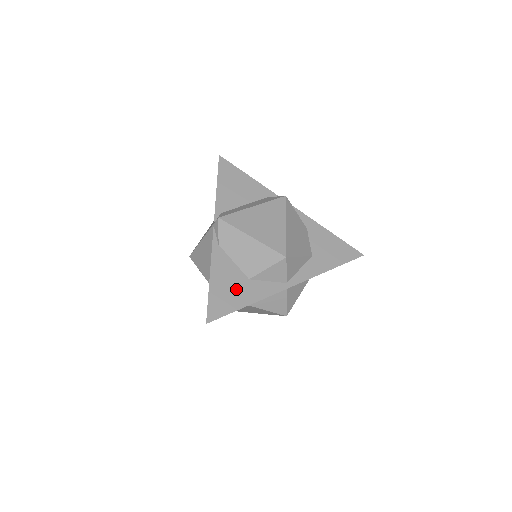
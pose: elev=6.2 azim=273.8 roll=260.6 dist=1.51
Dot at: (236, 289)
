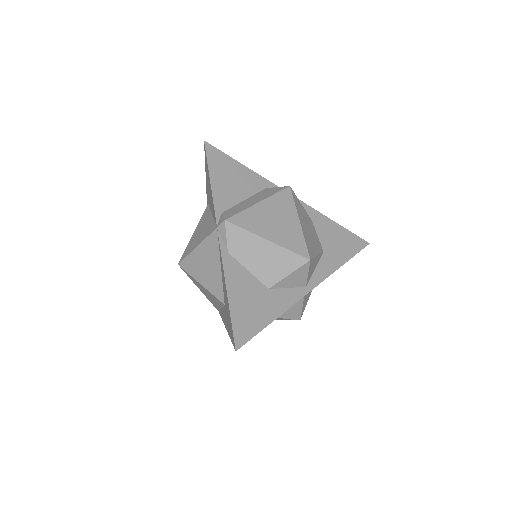
Dot at: (258, 303)
